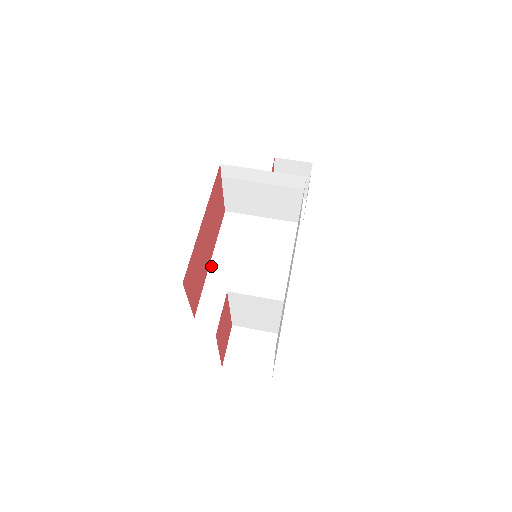
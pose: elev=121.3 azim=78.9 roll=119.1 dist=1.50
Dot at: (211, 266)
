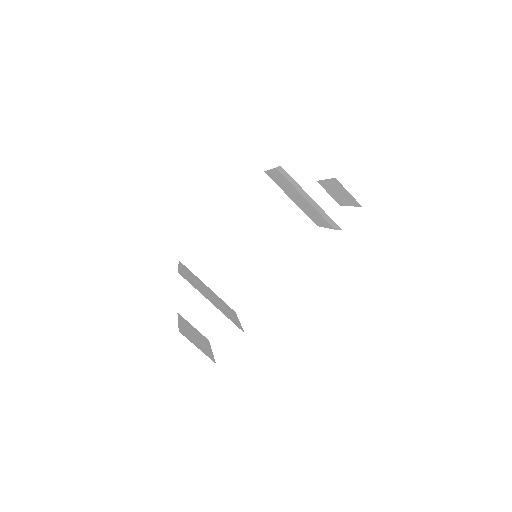
Dot at: (219, 221)
